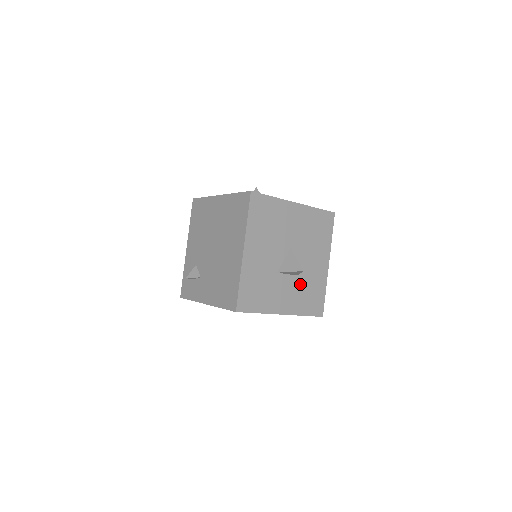
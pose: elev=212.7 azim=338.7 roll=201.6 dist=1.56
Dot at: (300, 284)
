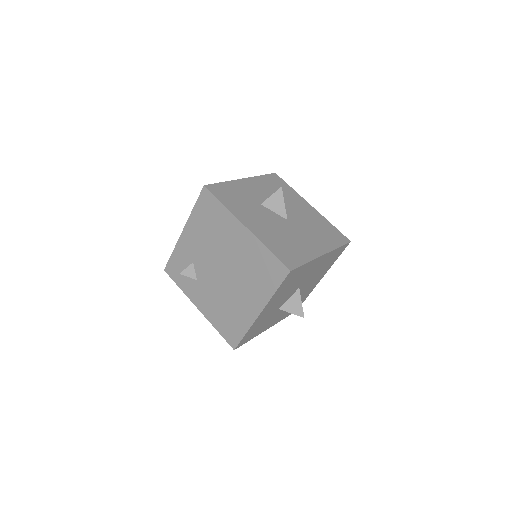
Dot at: occluded
